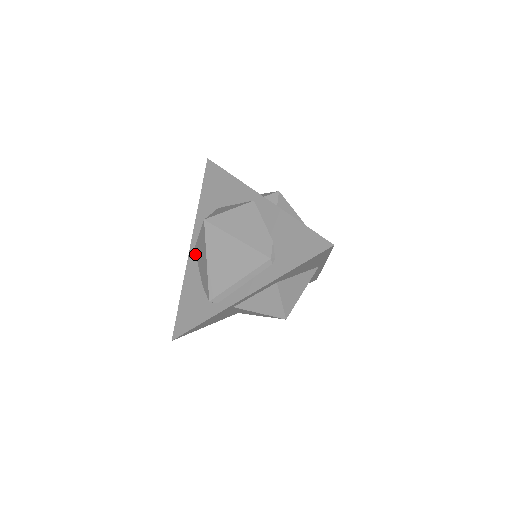
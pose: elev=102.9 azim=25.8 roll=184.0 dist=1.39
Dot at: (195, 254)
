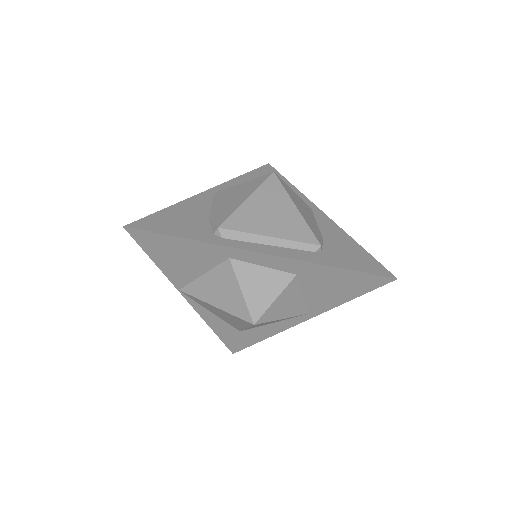
Dot at: (214, 196)
